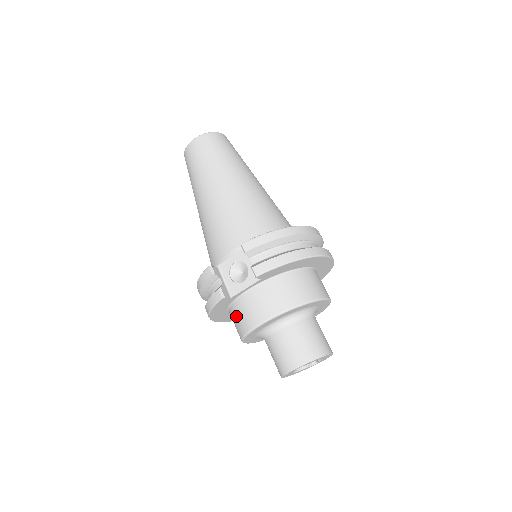
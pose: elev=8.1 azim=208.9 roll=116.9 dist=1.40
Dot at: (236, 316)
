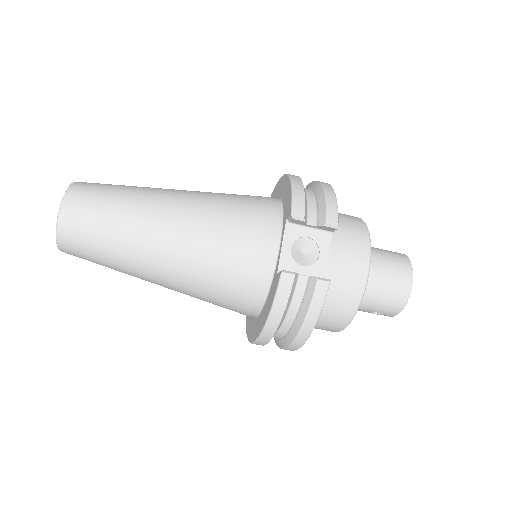
Dot at: (333, 301)
